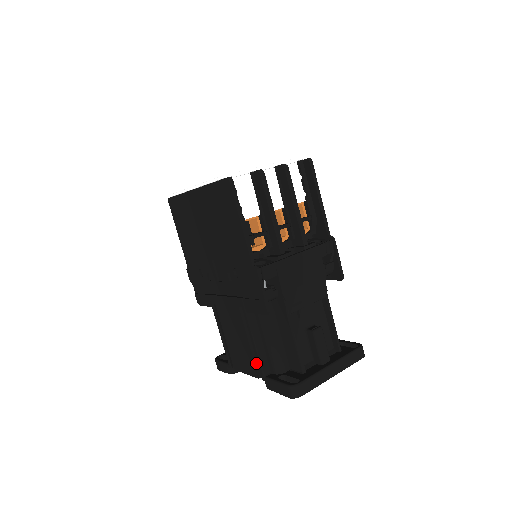
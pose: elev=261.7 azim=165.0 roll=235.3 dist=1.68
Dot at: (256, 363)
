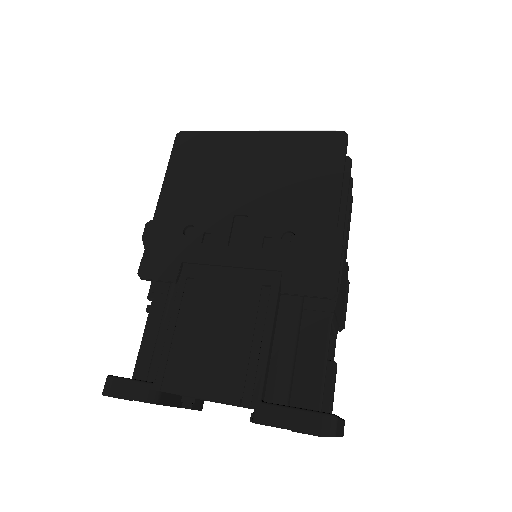
Dot at: (245, 379)
